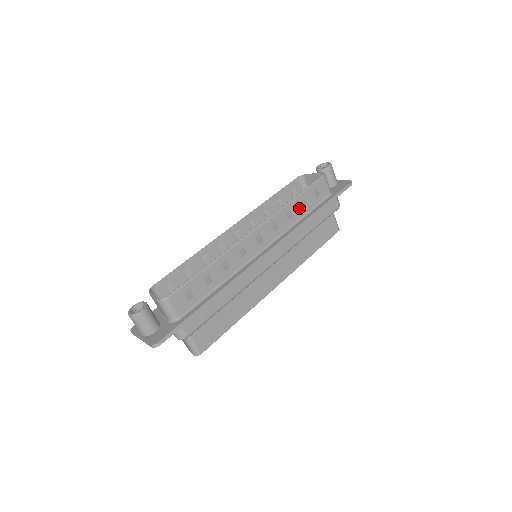
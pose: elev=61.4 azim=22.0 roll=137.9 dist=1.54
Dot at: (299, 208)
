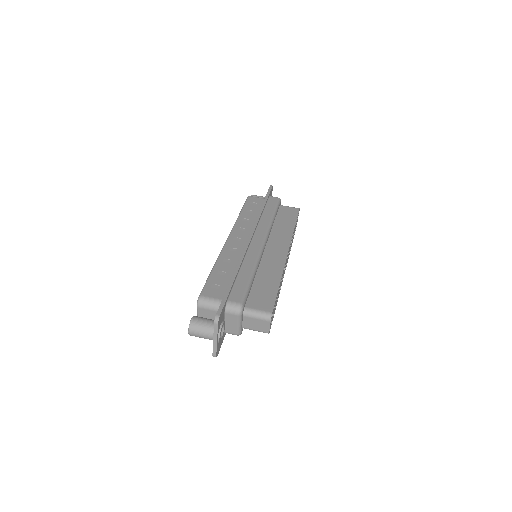
Dot at: (250, 214)
